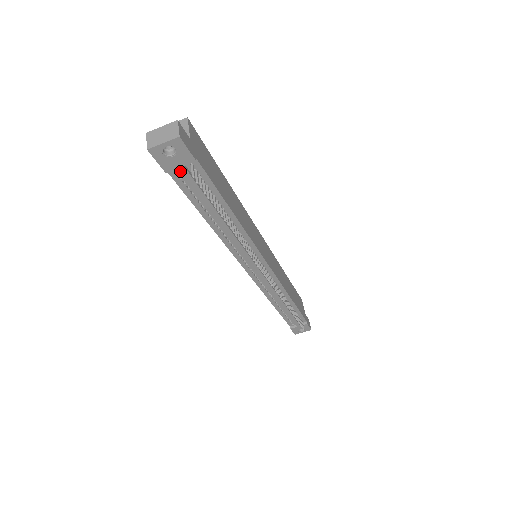
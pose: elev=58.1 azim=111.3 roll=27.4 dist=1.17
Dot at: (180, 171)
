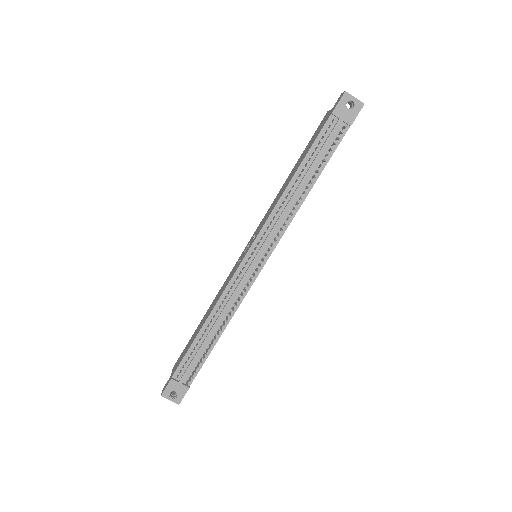
Dot at: (338, 121)
